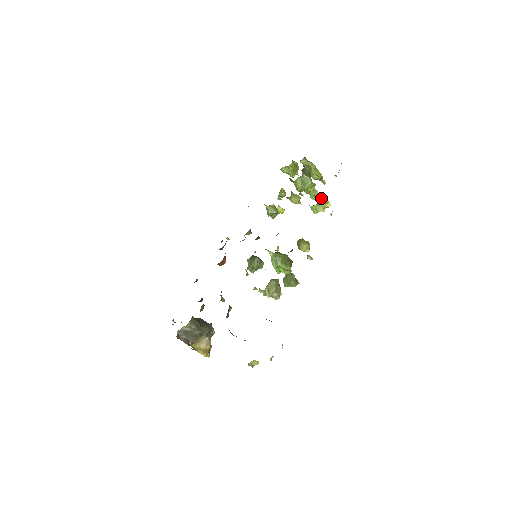
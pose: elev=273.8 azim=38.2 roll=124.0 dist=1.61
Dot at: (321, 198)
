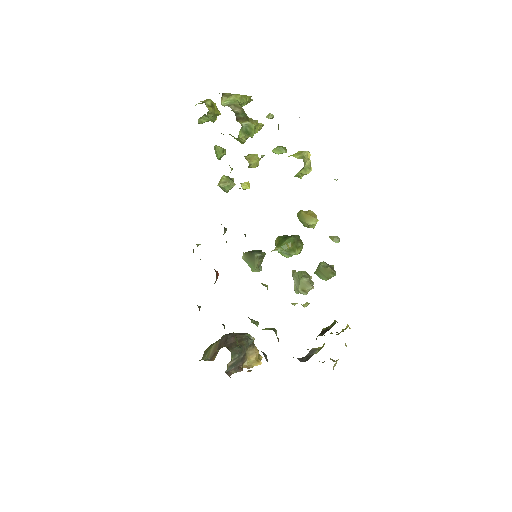
Dot at: occluded
